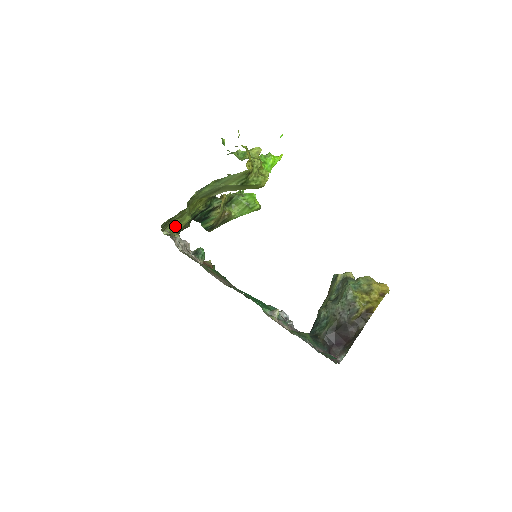
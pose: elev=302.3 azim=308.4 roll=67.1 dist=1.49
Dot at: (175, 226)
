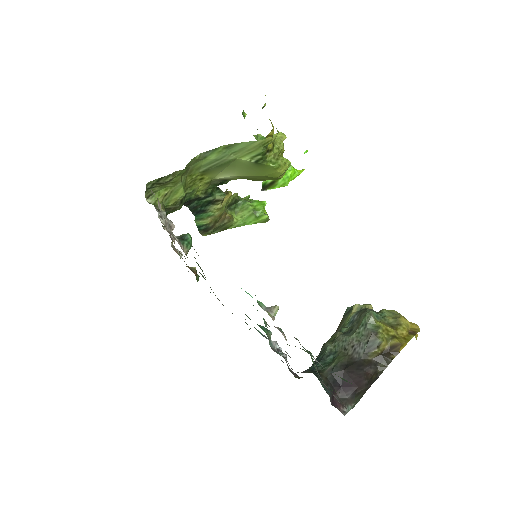
Dot at: (163, 197)
